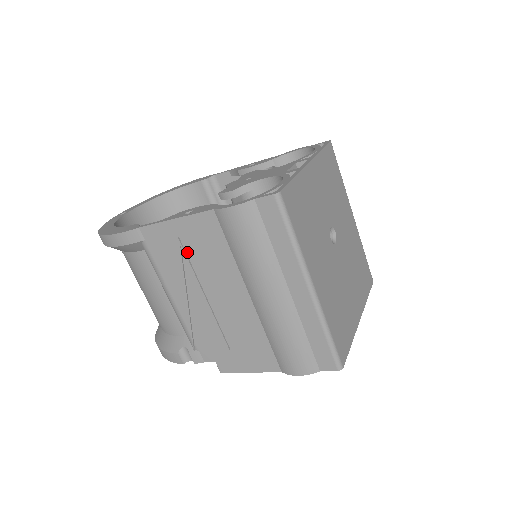
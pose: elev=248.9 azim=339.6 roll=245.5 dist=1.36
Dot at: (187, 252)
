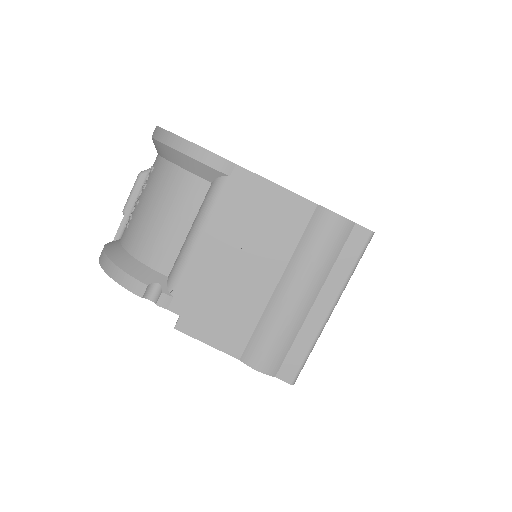
Dot at: (260, 214)
